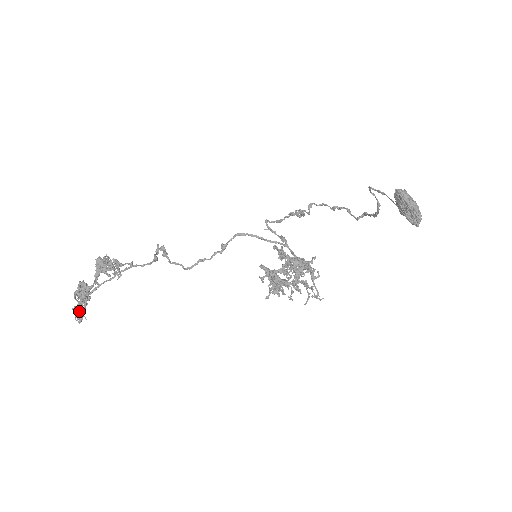
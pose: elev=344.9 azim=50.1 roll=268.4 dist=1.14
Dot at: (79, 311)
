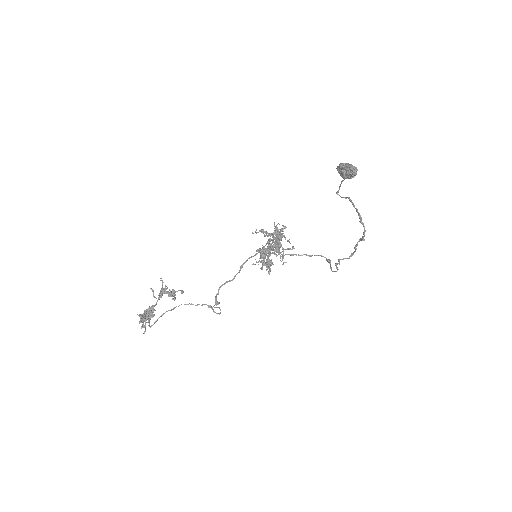
Dot at: (141, 315)
